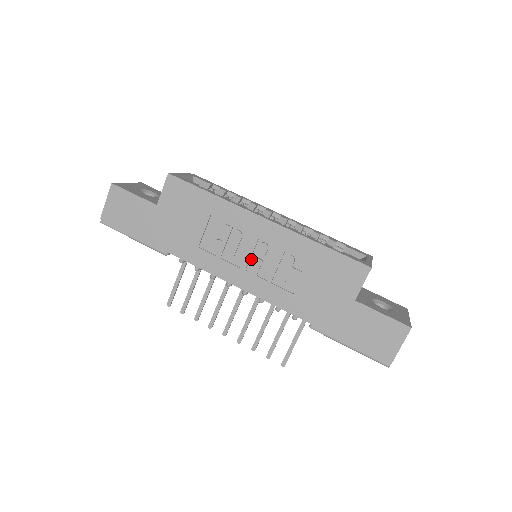
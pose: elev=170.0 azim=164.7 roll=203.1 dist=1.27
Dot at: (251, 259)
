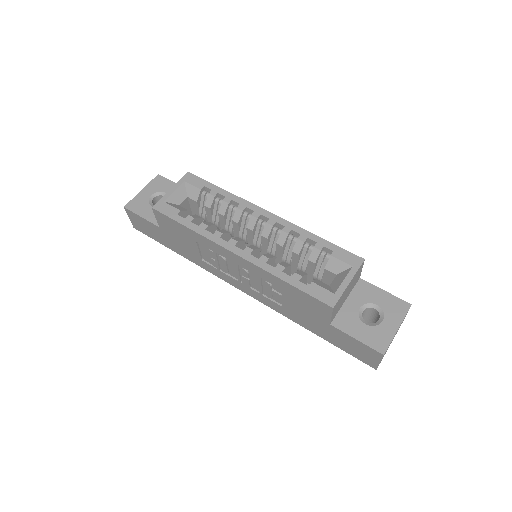
Dot at: (241, 276)
